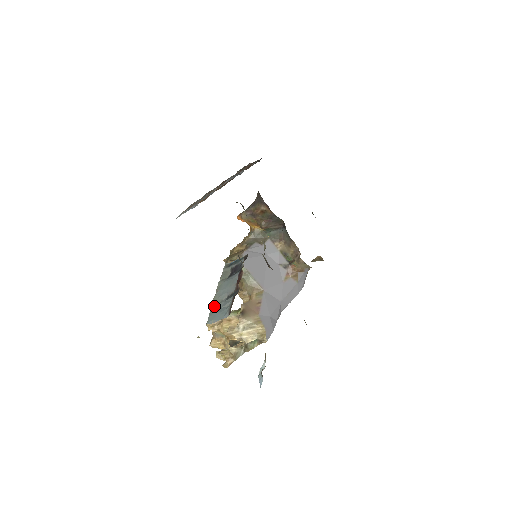
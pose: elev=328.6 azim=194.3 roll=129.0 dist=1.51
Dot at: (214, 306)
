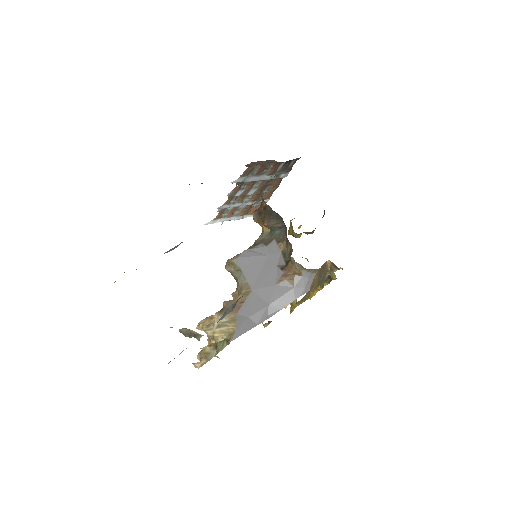
Dot at: occluded
